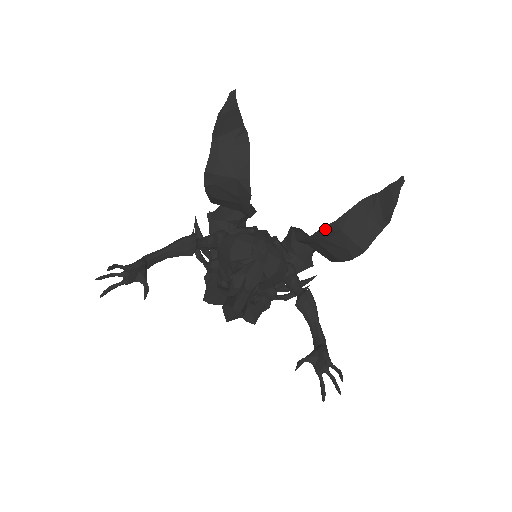
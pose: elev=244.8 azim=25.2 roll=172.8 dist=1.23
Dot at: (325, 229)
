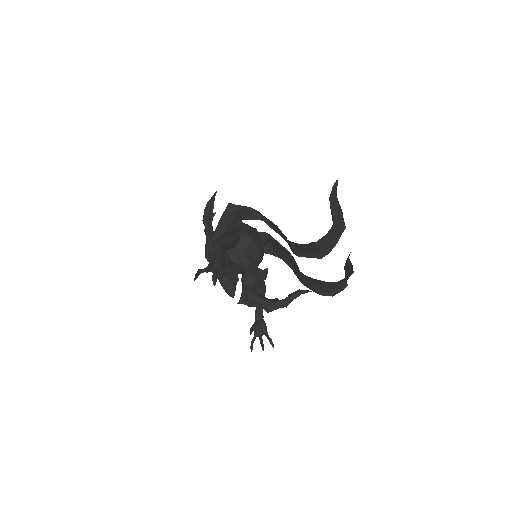
Dot at: (330, 283)
